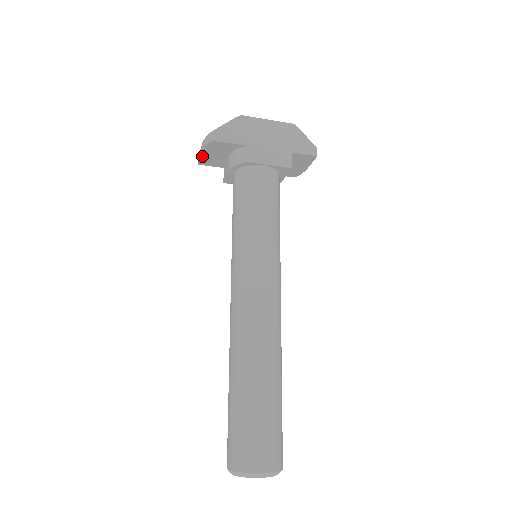
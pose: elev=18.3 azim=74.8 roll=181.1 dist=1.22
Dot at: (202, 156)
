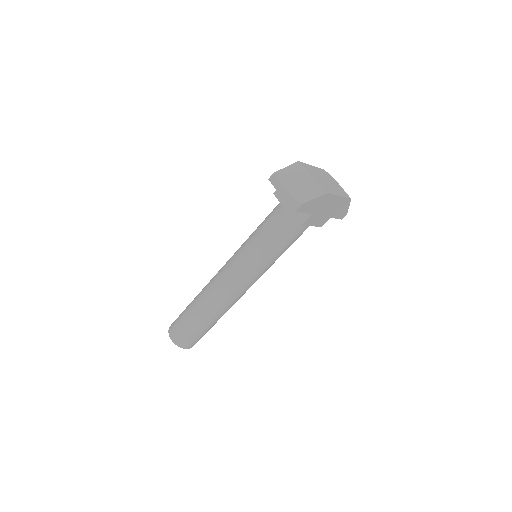
Dot at: (277, 190)
